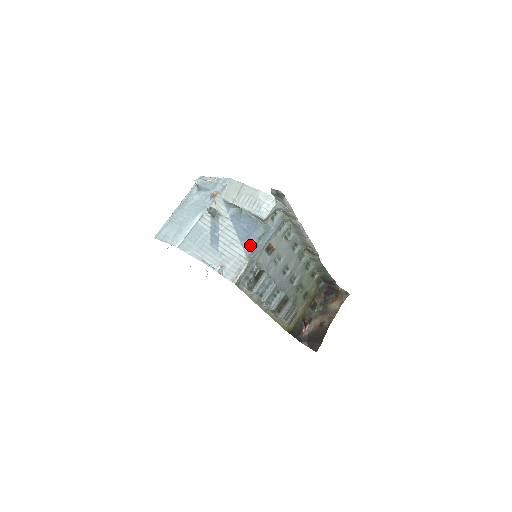
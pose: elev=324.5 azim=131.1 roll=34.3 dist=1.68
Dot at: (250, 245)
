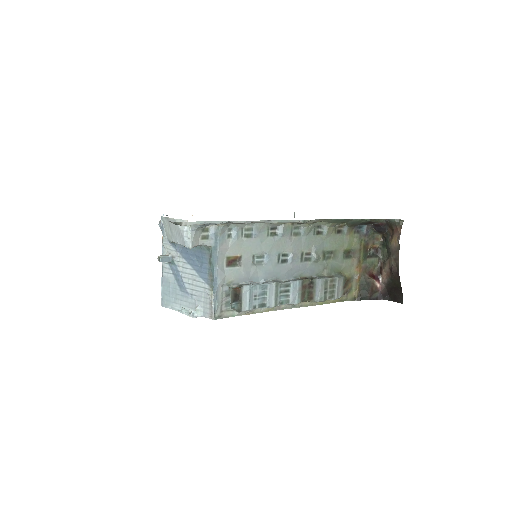
Dot at: (206, 274)
